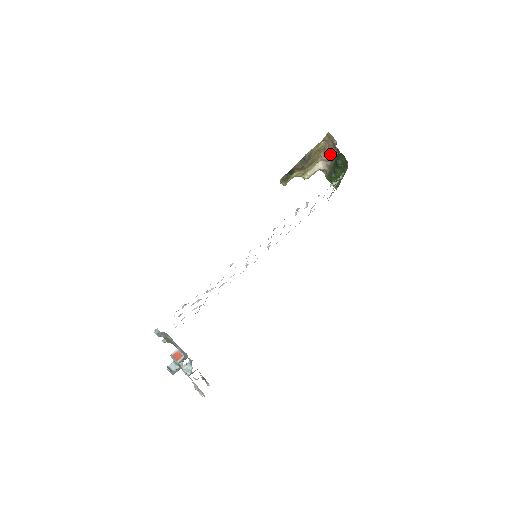
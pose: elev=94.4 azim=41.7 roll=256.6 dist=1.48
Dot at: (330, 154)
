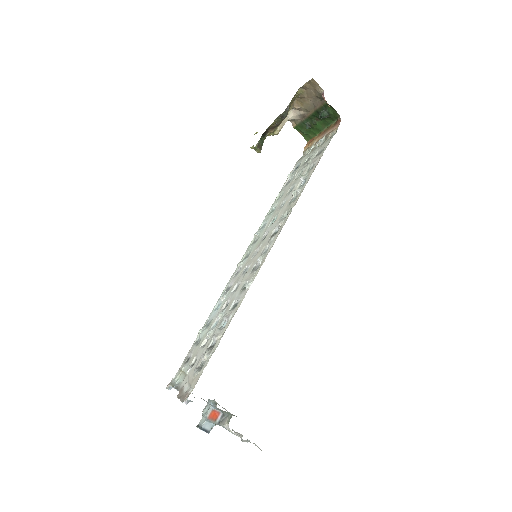
Dot at: (308, 103)
